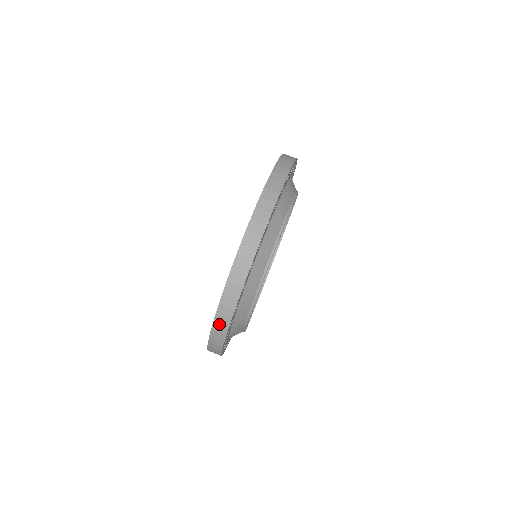
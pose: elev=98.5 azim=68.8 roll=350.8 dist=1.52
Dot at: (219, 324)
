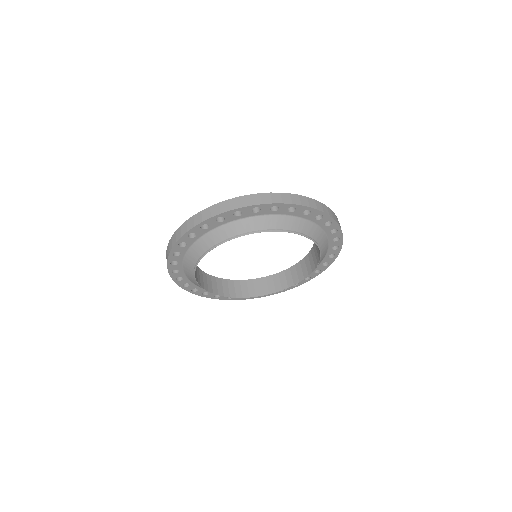
Dot at: (169, 245)
